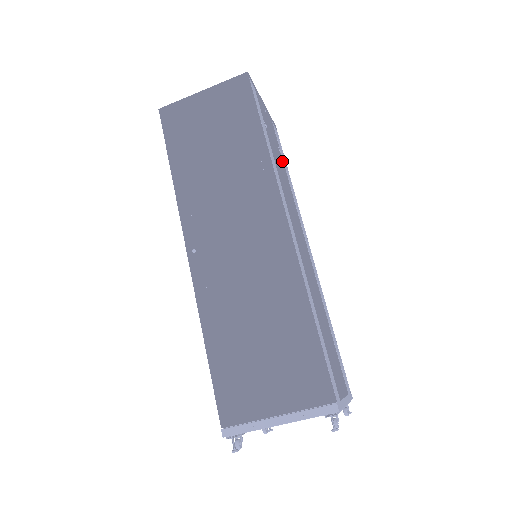
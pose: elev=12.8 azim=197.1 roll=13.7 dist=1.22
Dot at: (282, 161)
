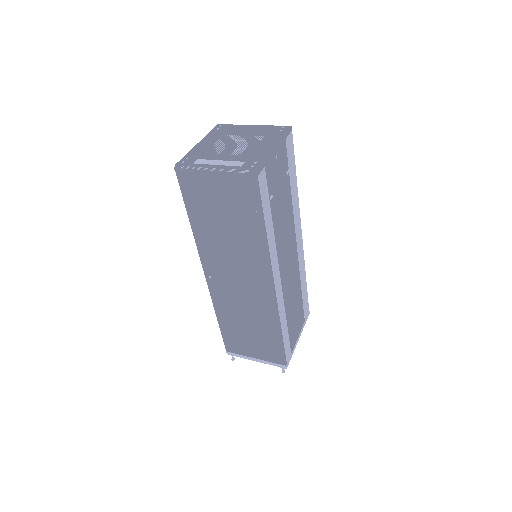
Dot at: (288, 184)
